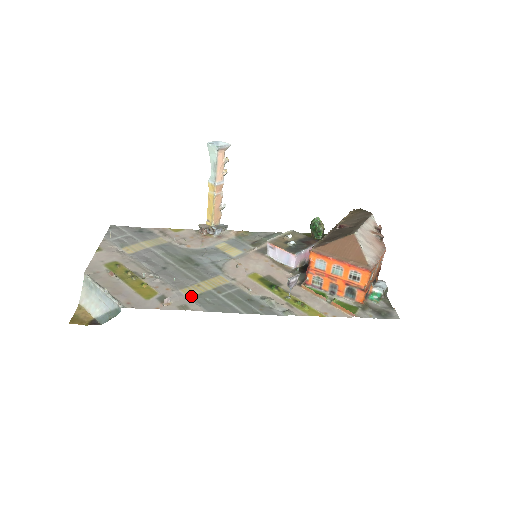
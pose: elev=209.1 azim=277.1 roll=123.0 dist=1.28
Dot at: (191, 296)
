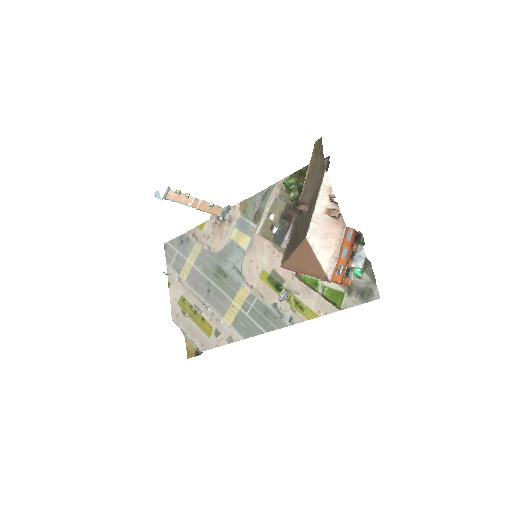
Dot at: (231, 323)
